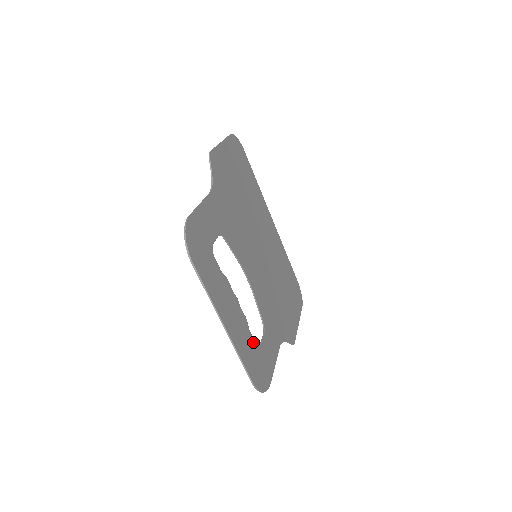
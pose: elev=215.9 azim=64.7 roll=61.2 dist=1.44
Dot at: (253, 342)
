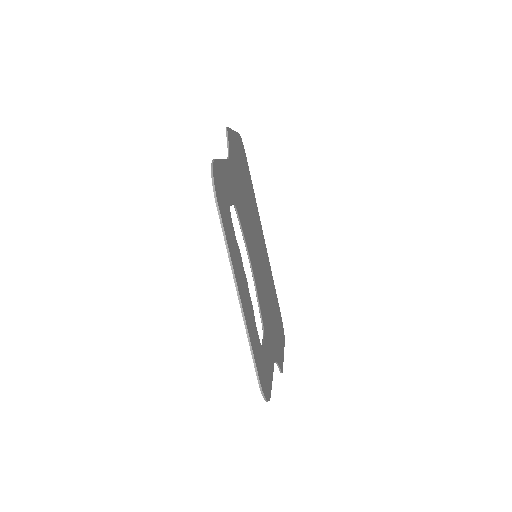
Dot at: (258, 337)
